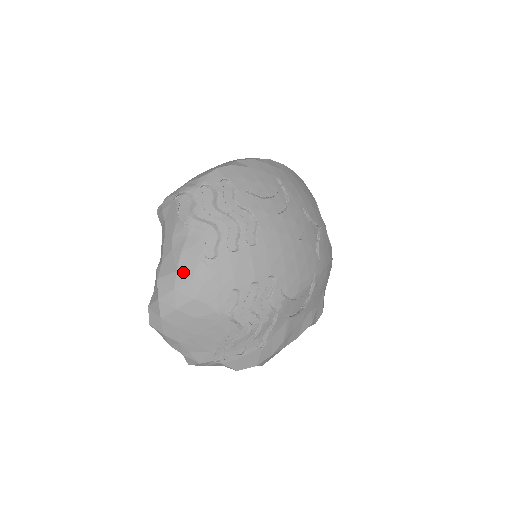
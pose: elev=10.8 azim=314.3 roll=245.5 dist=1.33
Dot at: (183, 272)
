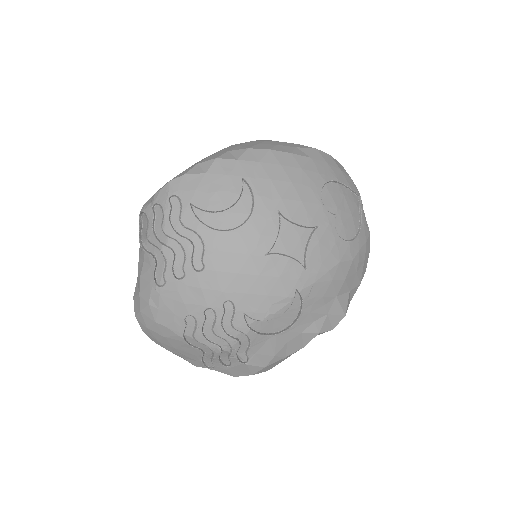
Dot at: (143, 296)
